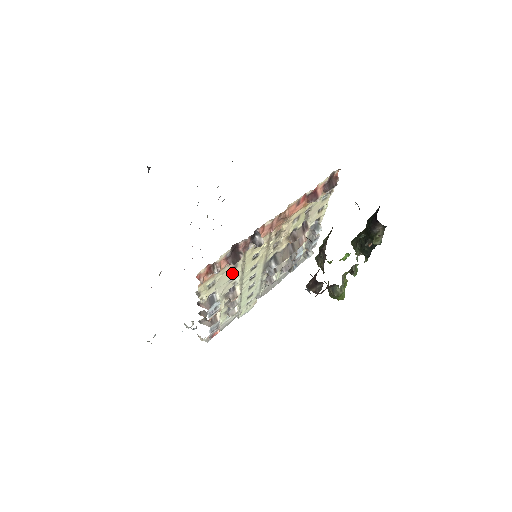
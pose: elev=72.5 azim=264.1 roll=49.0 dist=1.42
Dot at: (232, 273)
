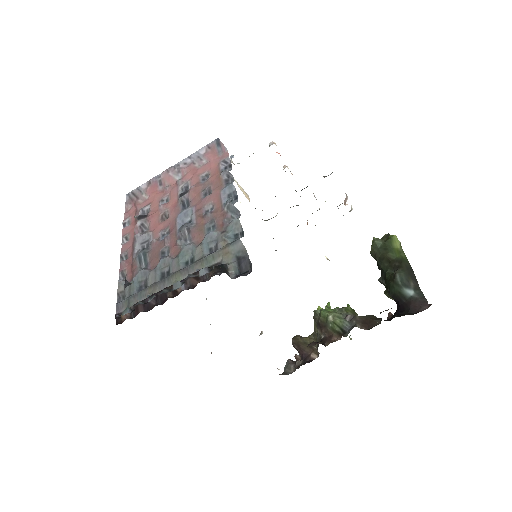
Dot at: occluded
